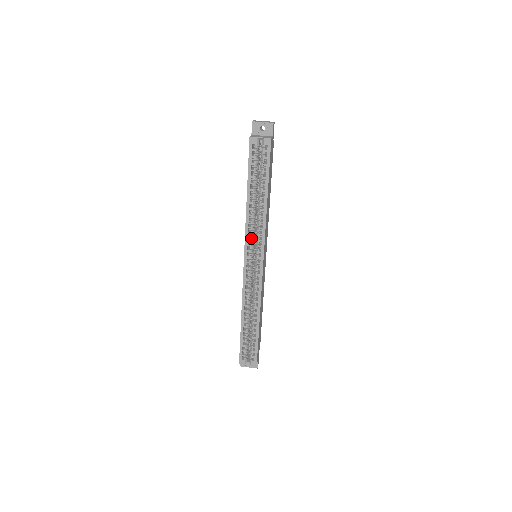
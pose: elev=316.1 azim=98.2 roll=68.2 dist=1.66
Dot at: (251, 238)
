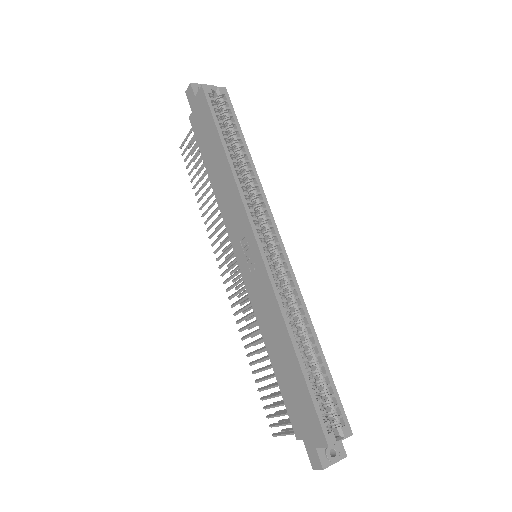
Dot at: (253, 208)
